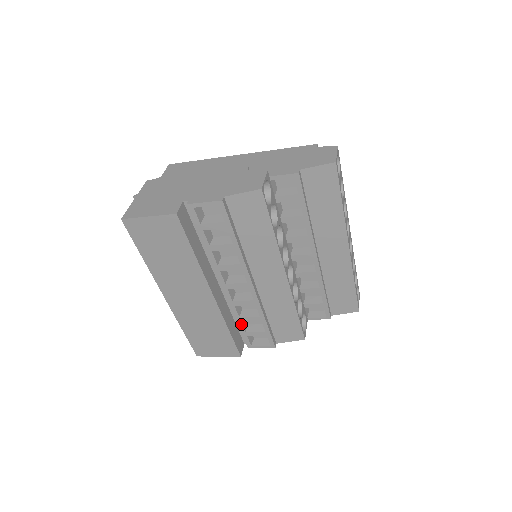
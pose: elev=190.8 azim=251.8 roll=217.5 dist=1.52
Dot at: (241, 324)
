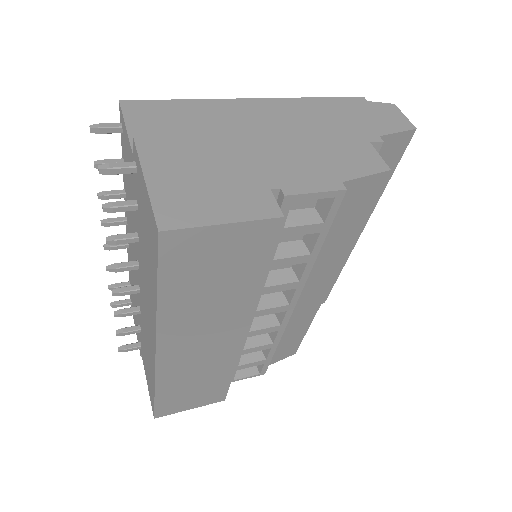
Dot at: (239, 358)
